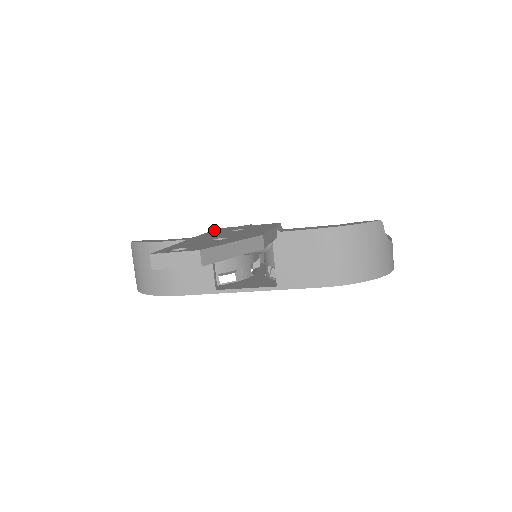
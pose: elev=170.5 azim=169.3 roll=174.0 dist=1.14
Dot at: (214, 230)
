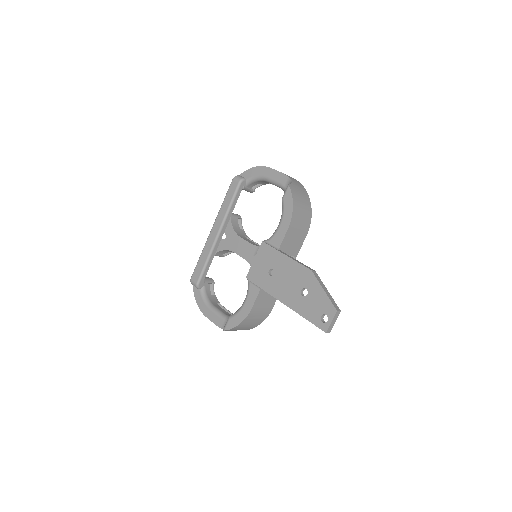
Dot at: (256, 283)
